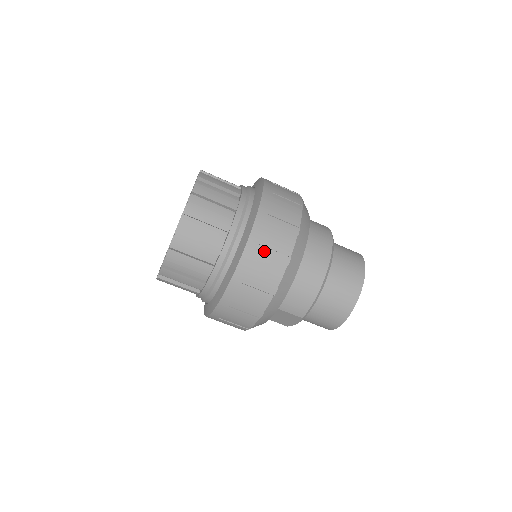
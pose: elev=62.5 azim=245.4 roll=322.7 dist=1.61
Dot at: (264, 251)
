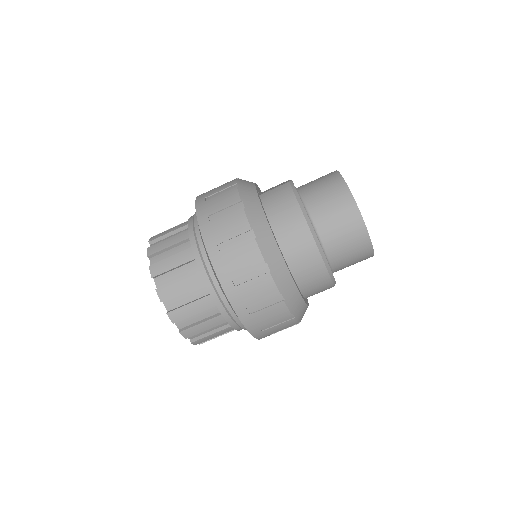
Dot at: (255, 307)
